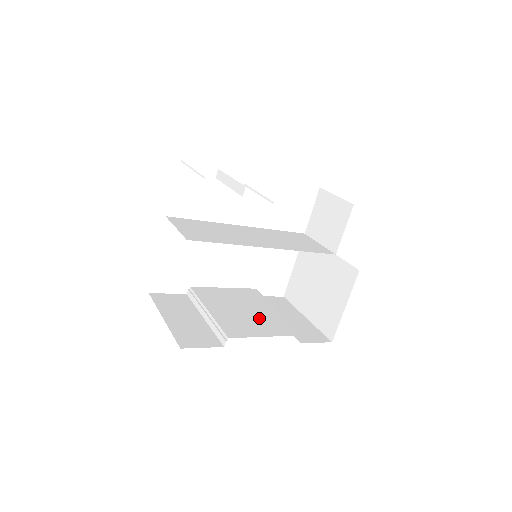
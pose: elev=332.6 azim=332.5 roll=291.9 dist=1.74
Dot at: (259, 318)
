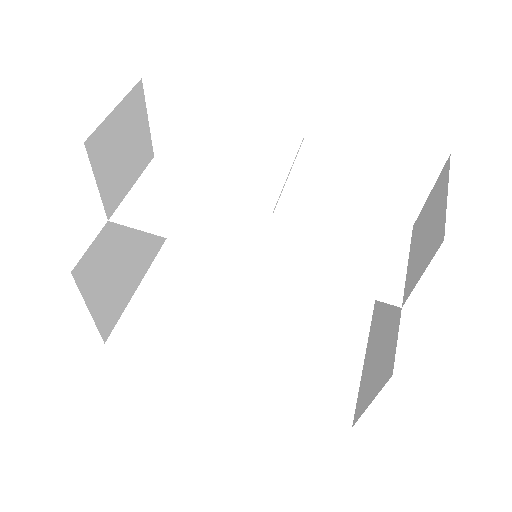
Dot at: (253, 338)
